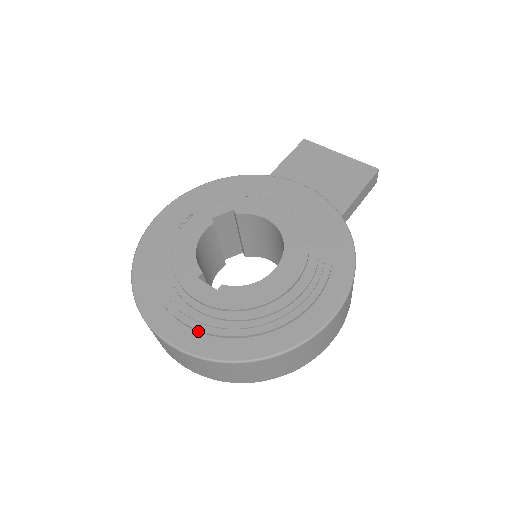
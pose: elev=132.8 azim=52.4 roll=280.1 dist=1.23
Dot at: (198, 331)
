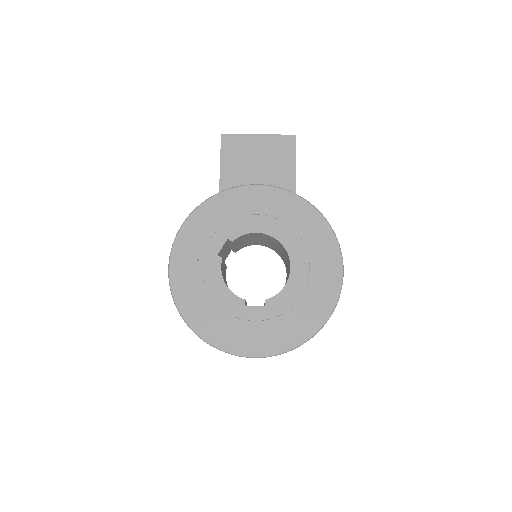
Dot at: (270, 338)
